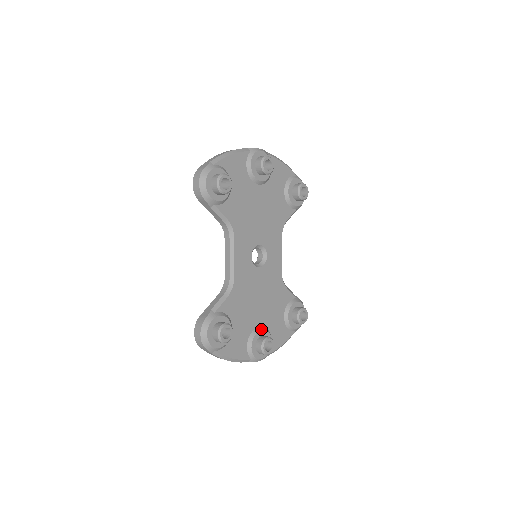
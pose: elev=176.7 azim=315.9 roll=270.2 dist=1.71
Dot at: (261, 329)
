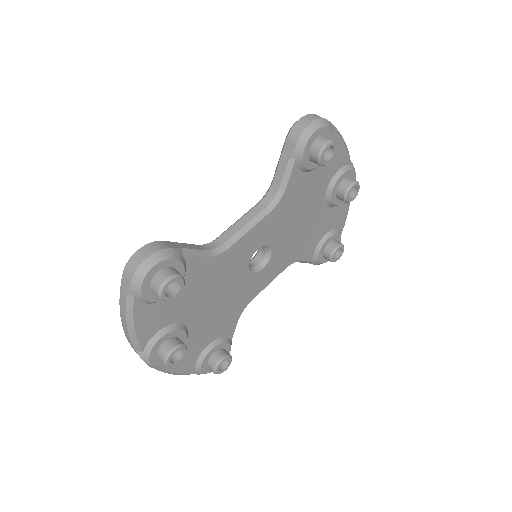
Dot at: (186, 331)
